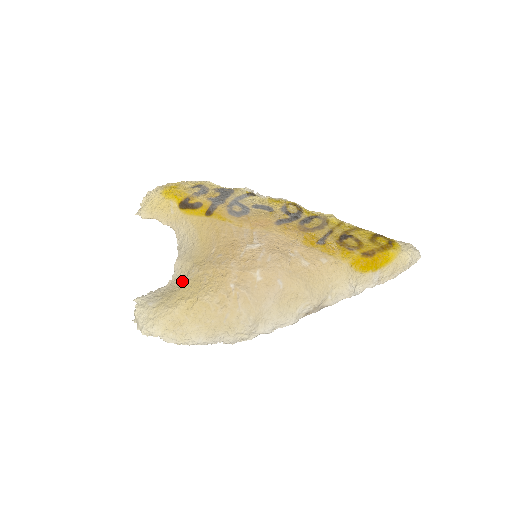
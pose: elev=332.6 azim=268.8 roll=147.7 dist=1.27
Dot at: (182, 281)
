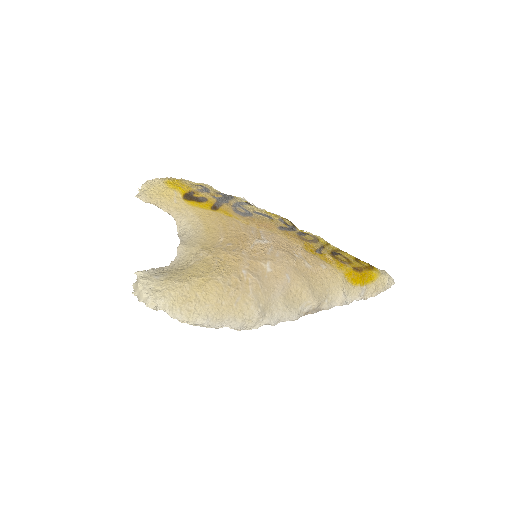
Dot at: (189, 262)
